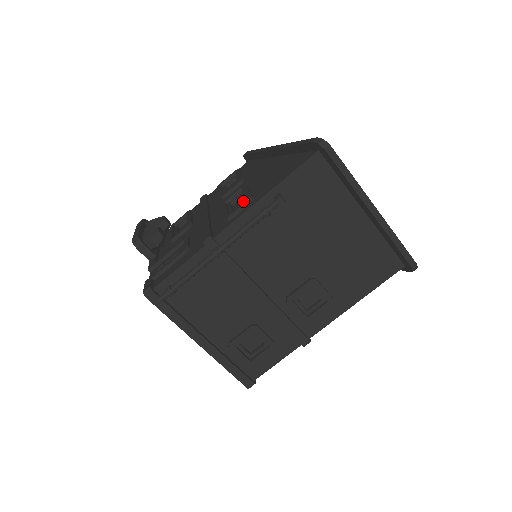
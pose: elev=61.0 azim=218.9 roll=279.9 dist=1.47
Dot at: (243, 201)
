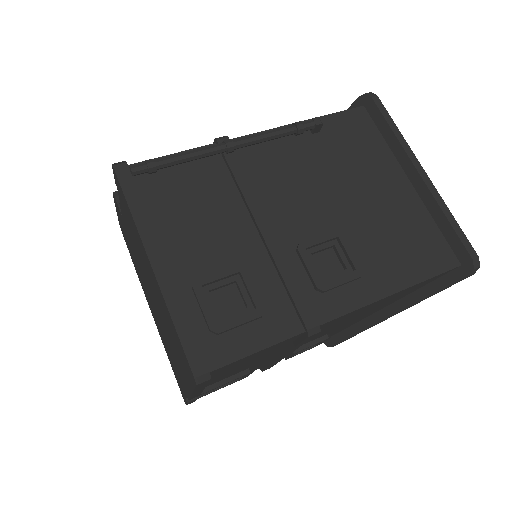
Dot at: occluded
